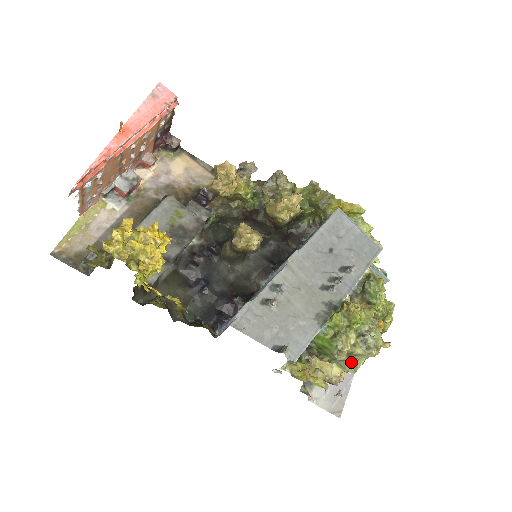
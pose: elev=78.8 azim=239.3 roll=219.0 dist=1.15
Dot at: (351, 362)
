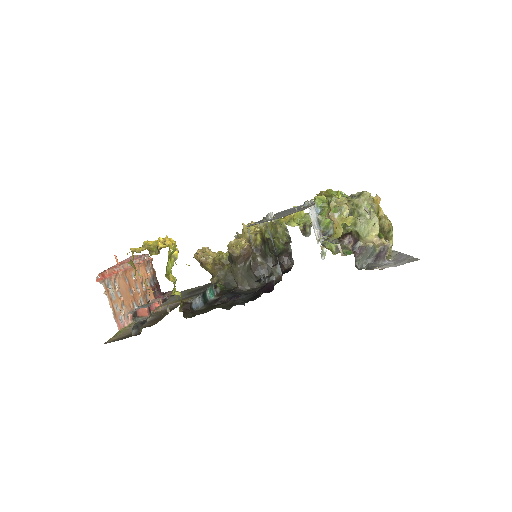
Dot at: (368, 220)
